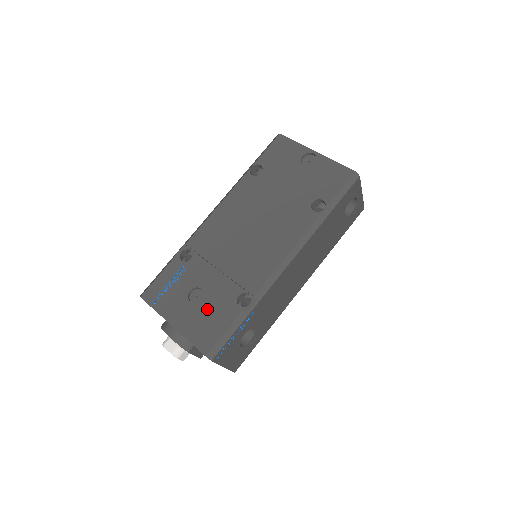
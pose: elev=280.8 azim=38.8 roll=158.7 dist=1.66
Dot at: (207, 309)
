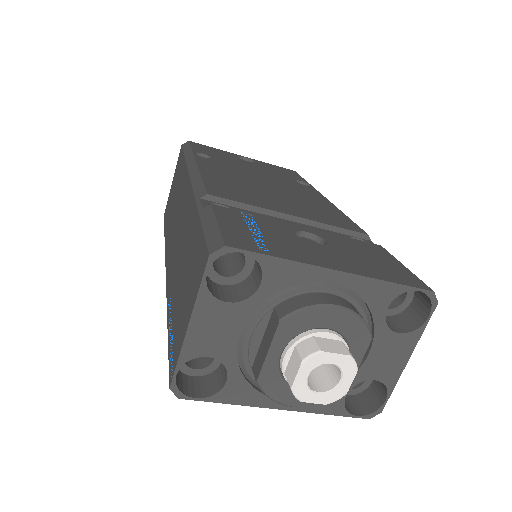
Dot at: (348, 248)
